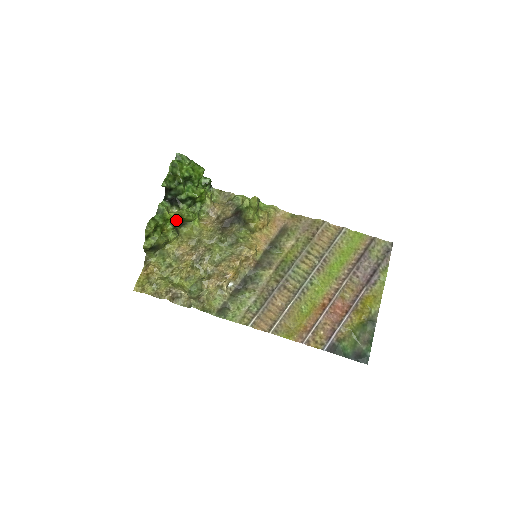
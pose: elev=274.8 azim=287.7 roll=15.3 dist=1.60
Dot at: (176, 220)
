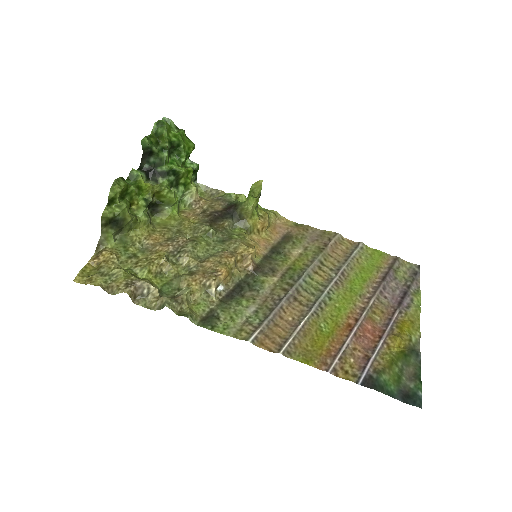
Dot at: (152, 195)
